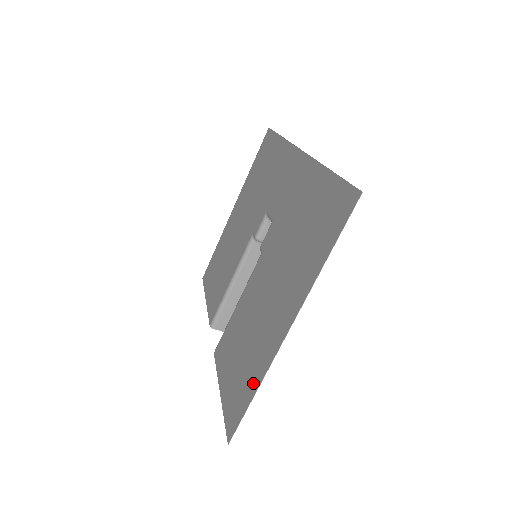
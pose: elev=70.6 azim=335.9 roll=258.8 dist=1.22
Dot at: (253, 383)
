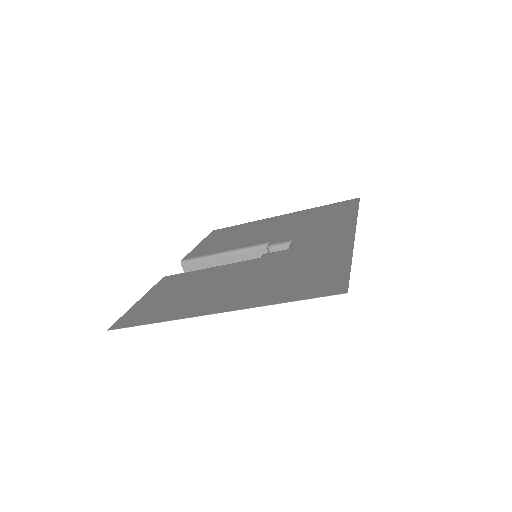
Dot at: (162, 316)
